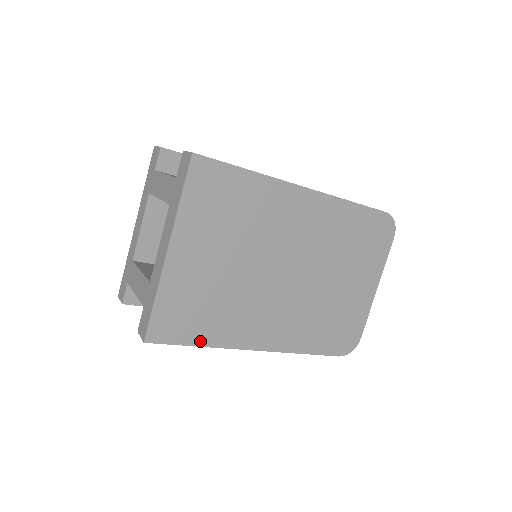
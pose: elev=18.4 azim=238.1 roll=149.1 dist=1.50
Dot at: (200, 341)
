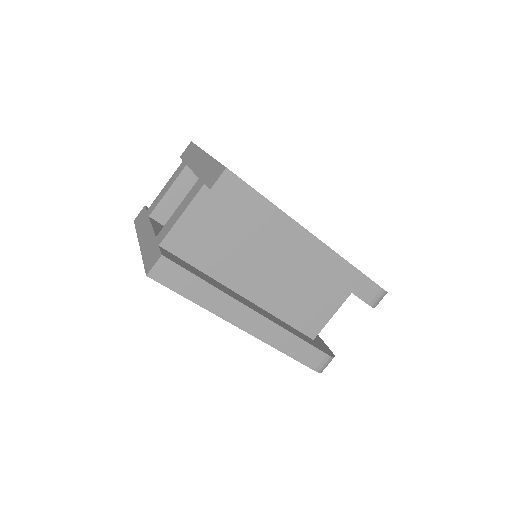
Dot at: (268, 200)
